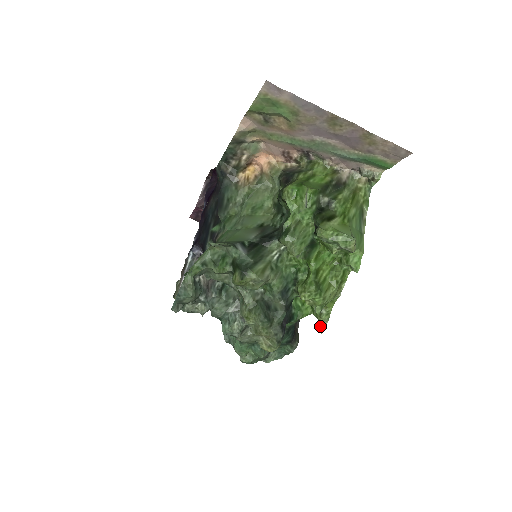
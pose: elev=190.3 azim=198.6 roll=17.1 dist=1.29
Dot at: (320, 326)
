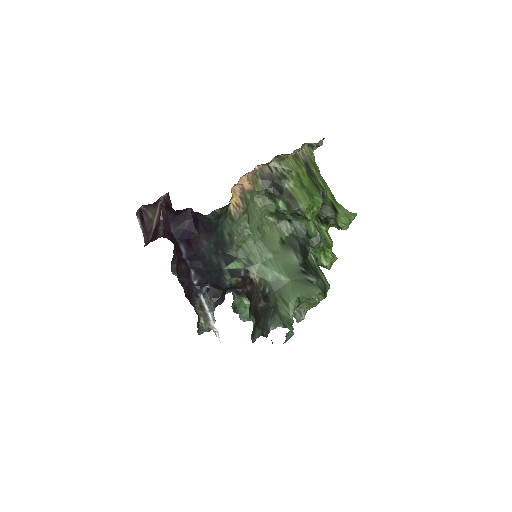
Dot at: occluded
